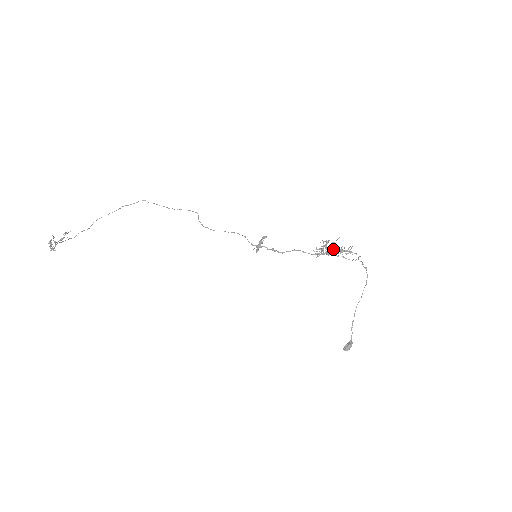
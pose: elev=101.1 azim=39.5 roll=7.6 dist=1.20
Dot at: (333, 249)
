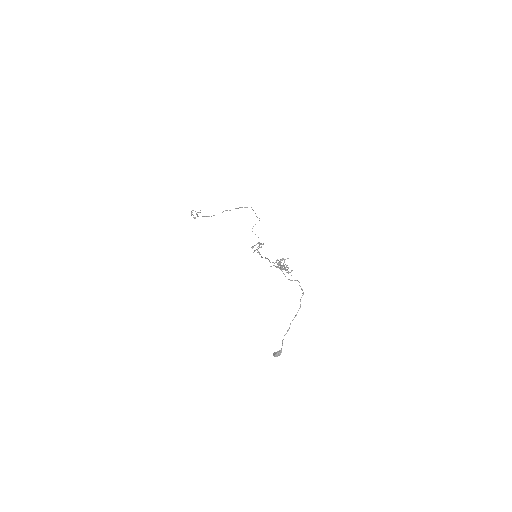
Dot at: (280, 265)
